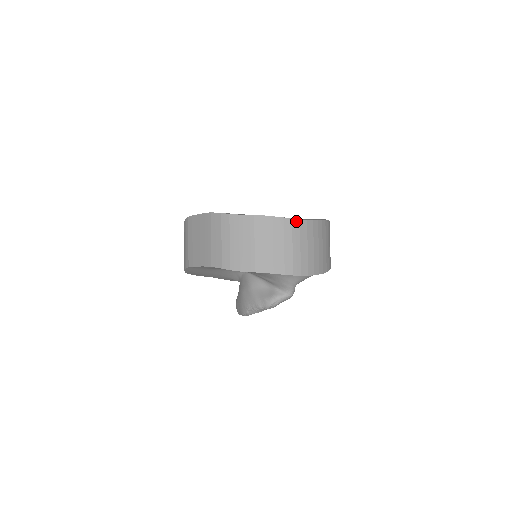
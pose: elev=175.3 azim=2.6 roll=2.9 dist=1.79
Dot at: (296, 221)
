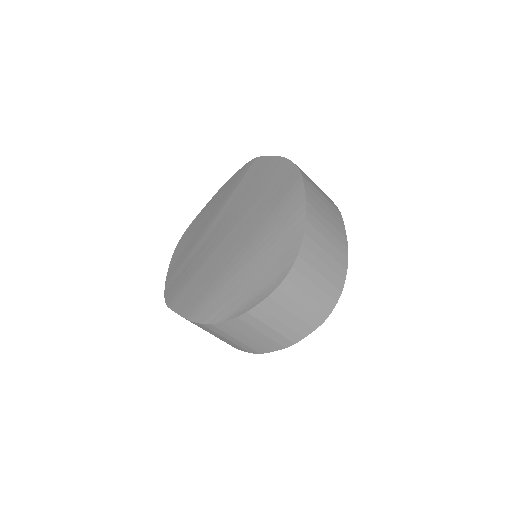
Dot at: (283, 284)
